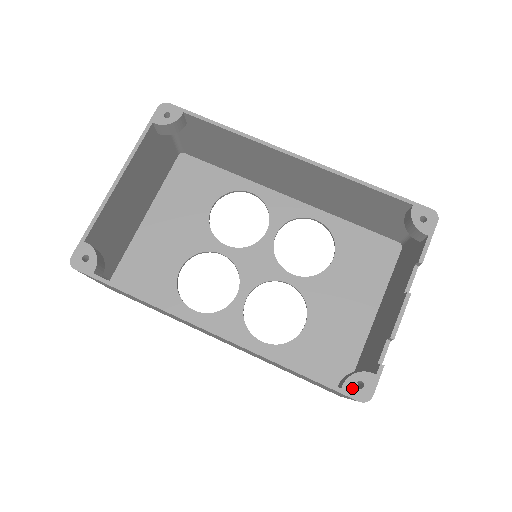
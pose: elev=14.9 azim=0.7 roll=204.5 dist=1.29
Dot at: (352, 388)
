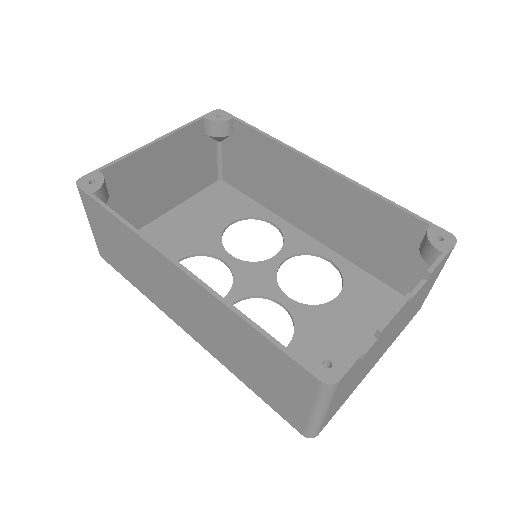
Dot at: (316, 364)
